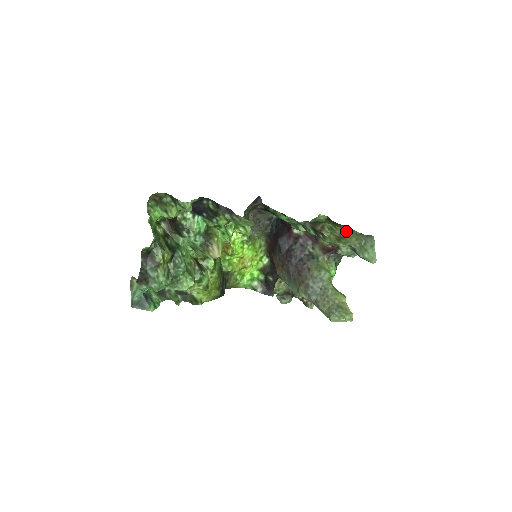
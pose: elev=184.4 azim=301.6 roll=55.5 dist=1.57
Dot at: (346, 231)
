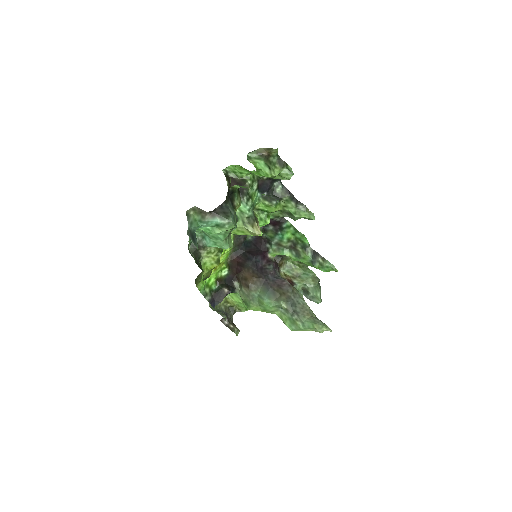
Dot at: (304, 272)
